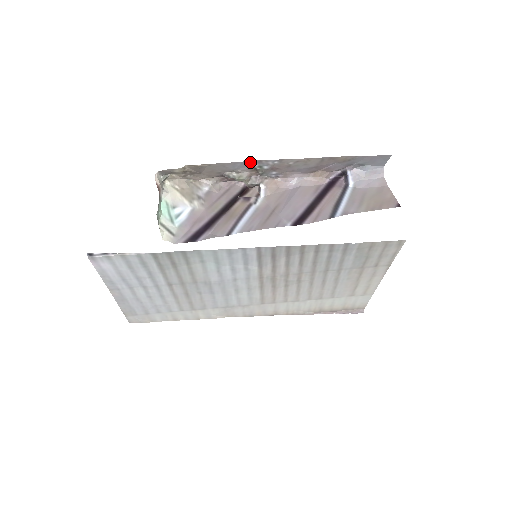
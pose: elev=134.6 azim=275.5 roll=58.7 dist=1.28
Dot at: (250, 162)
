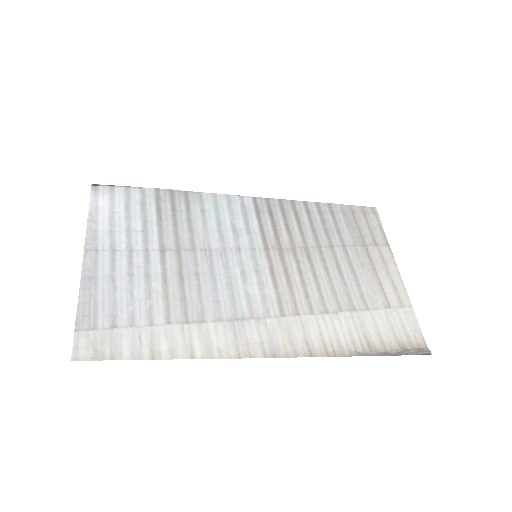
Dot at: occluded
